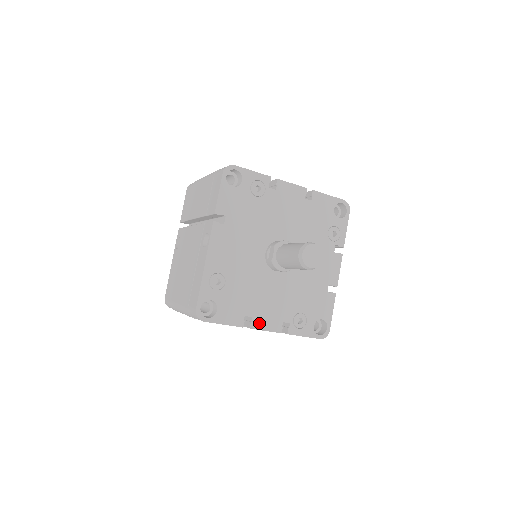
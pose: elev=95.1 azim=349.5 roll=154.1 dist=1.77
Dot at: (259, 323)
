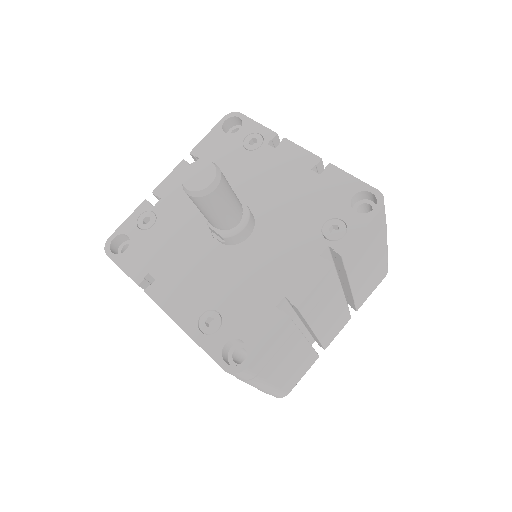
Dot at: (299, 291)
